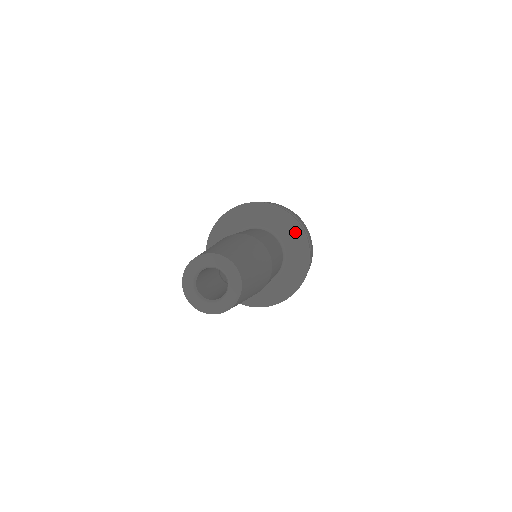
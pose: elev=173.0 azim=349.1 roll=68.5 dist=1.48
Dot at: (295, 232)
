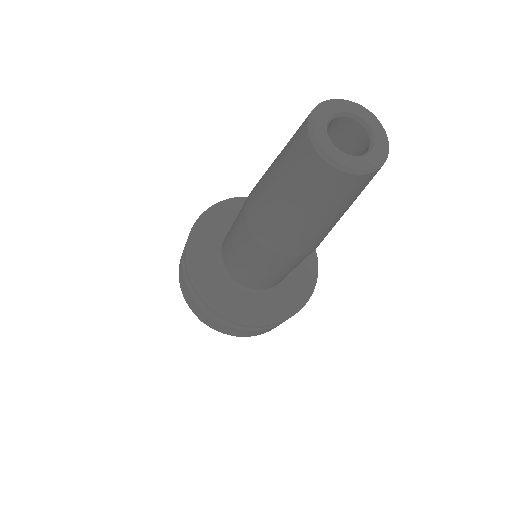
Dot at: occluded
